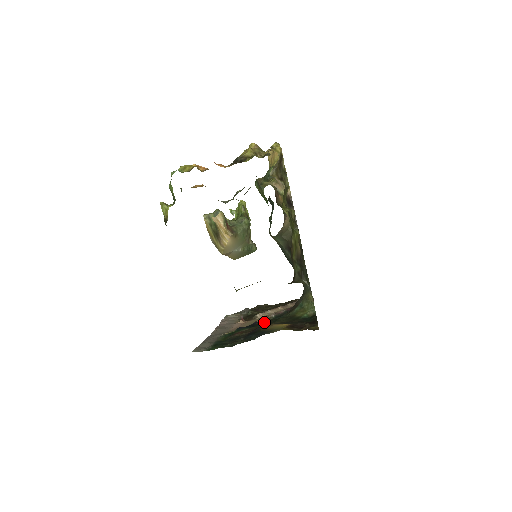
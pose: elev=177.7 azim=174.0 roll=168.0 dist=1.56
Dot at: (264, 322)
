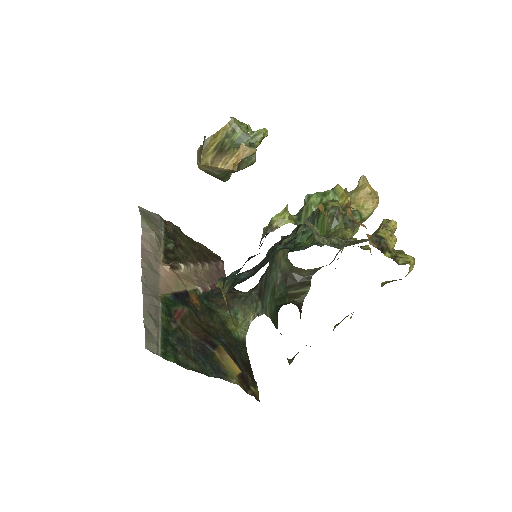
Dot at: (196, 303)
